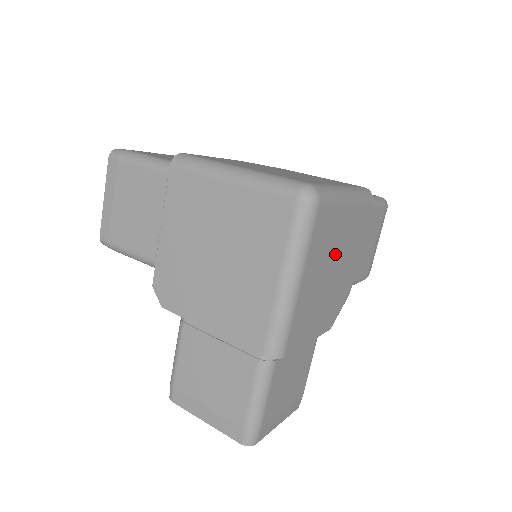
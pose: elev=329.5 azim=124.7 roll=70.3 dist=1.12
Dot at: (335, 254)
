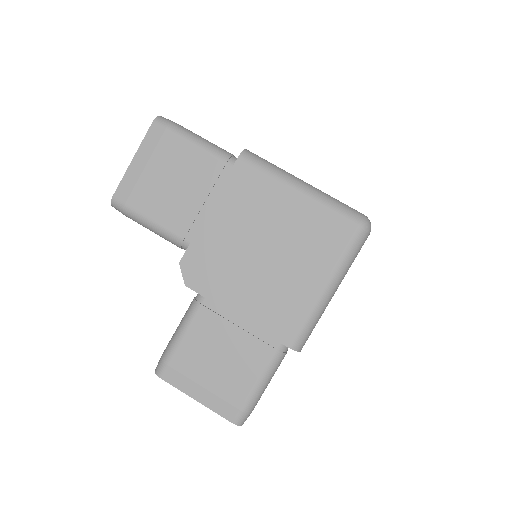
Dot at: occluded
